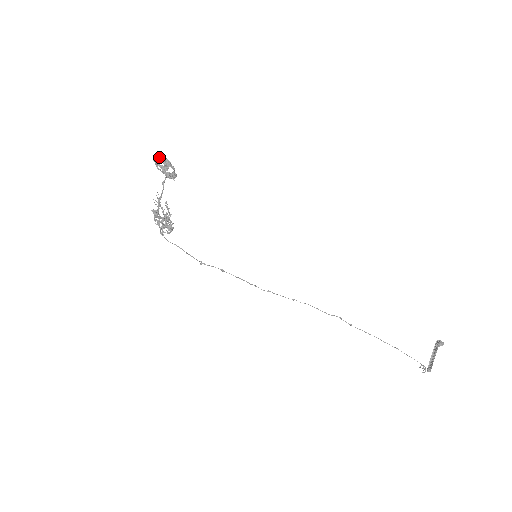
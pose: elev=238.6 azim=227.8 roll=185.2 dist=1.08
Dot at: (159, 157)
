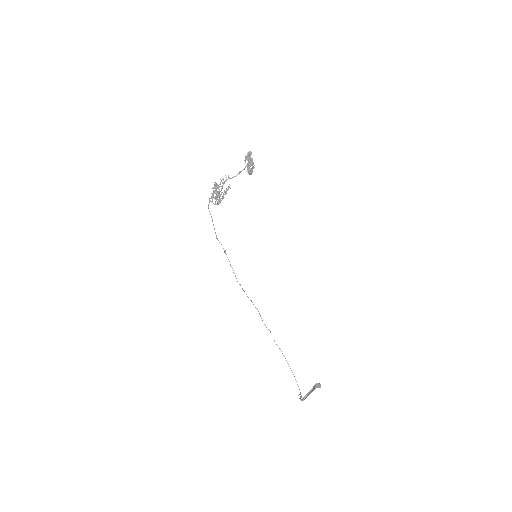
Dot at: (250, 154)
